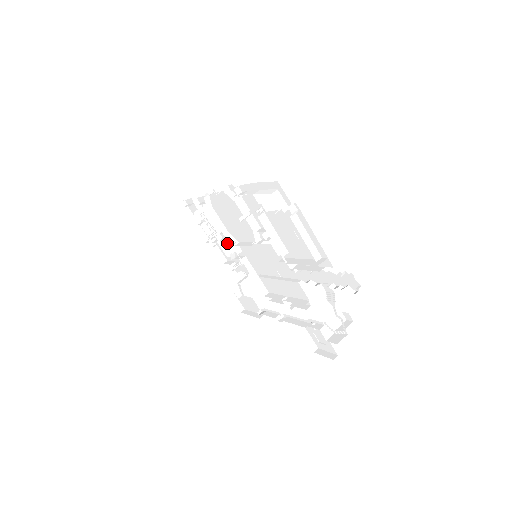
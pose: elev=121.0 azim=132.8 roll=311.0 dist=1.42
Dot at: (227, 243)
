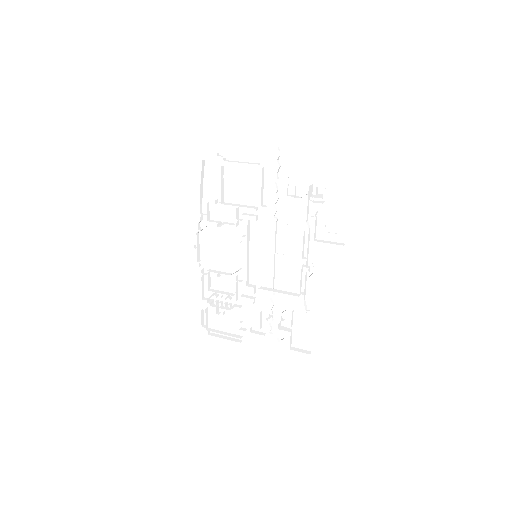
Dot at: (244, 296)
